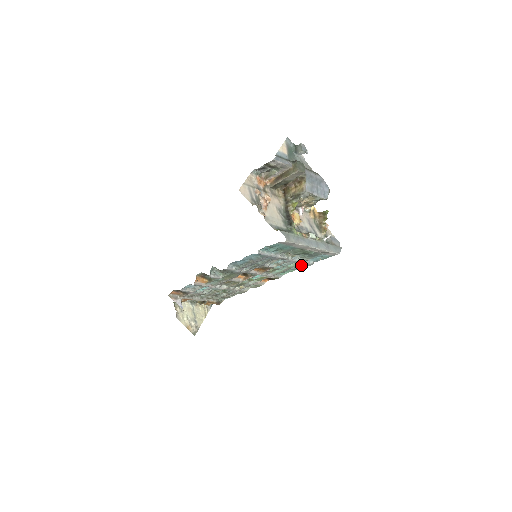
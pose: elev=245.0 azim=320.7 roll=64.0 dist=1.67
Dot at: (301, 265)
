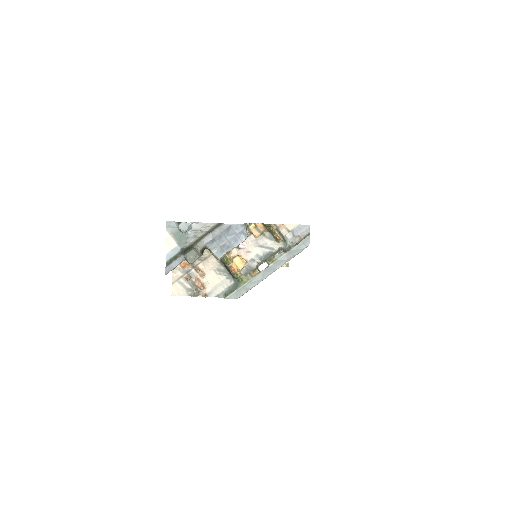
Dot at: occluded
